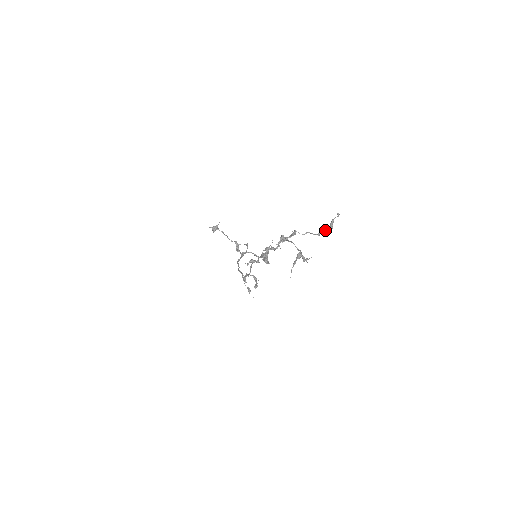
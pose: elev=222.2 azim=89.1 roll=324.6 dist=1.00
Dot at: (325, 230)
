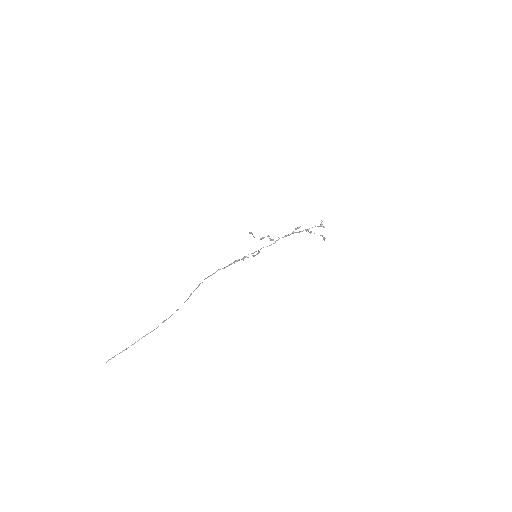
Dot at: (323, 237)
